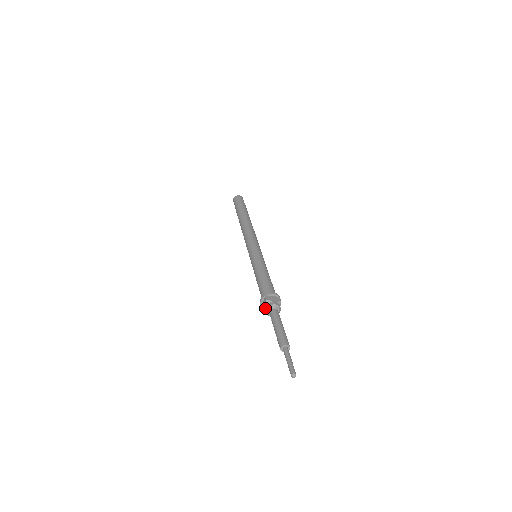
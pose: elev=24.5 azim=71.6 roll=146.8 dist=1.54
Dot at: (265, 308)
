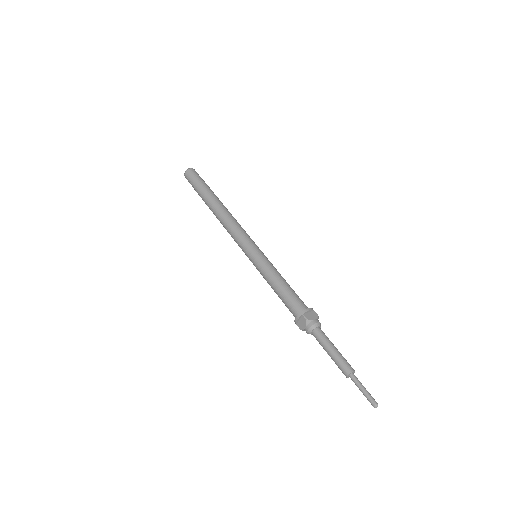
Dot at: (306, 329)
